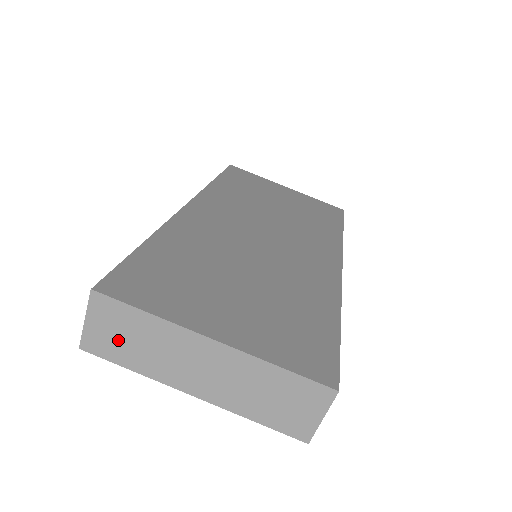
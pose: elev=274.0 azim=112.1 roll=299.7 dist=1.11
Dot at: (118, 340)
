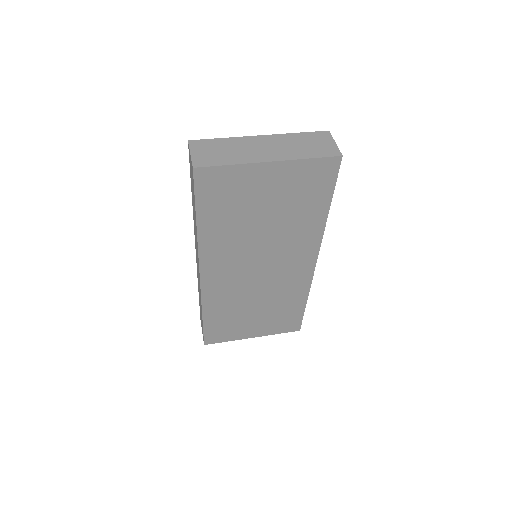
Dot at: (213, 155)
